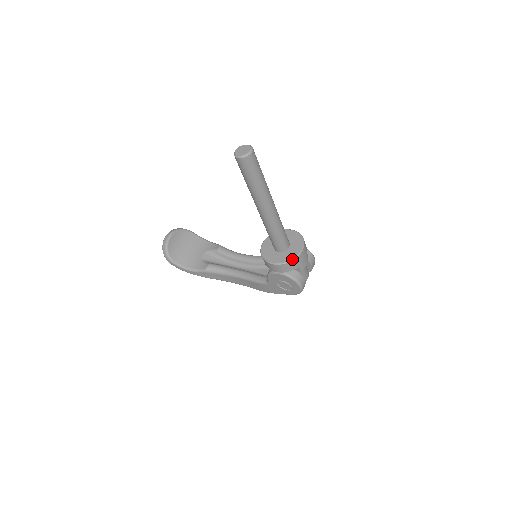
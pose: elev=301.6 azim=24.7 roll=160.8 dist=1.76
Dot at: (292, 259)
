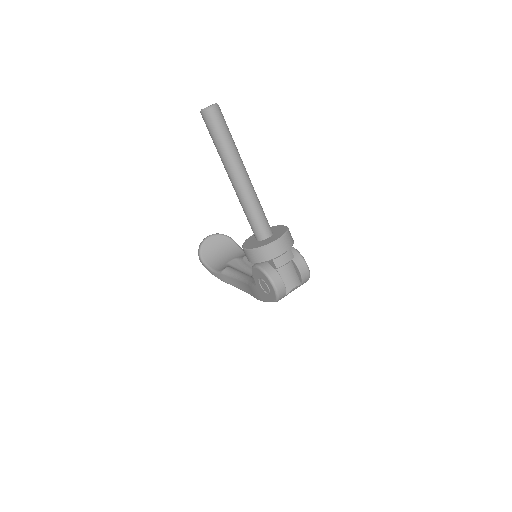
Dot at: (262, 246)
